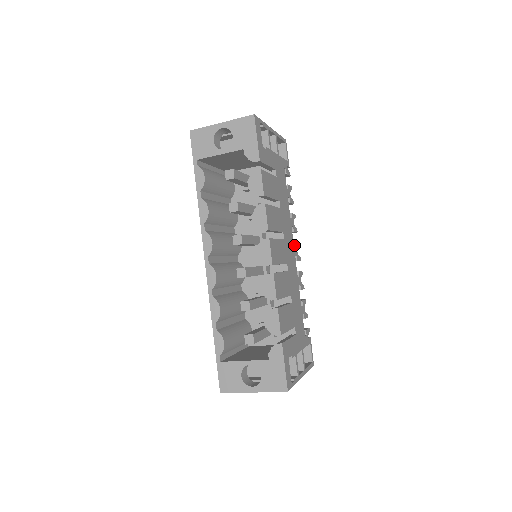
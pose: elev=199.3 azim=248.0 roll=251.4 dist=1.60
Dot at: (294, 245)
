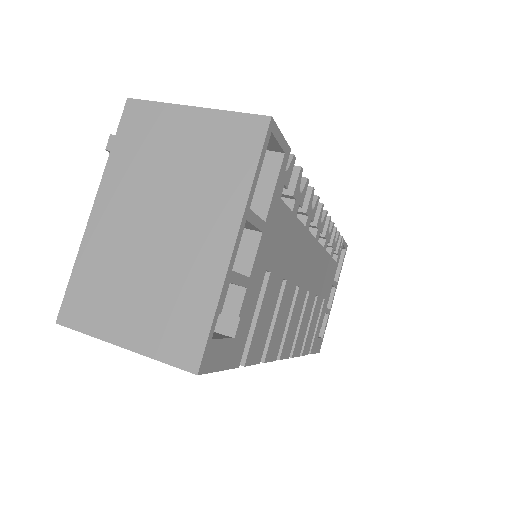
Dot at: (315, 227)
